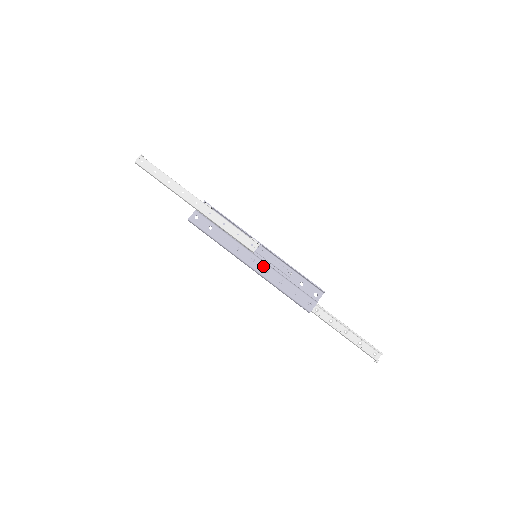
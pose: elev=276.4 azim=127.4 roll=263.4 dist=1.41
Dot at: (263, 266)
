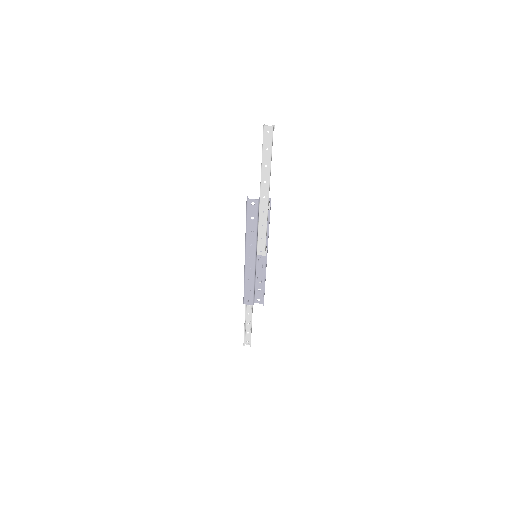
Dot at: (252, 265)
